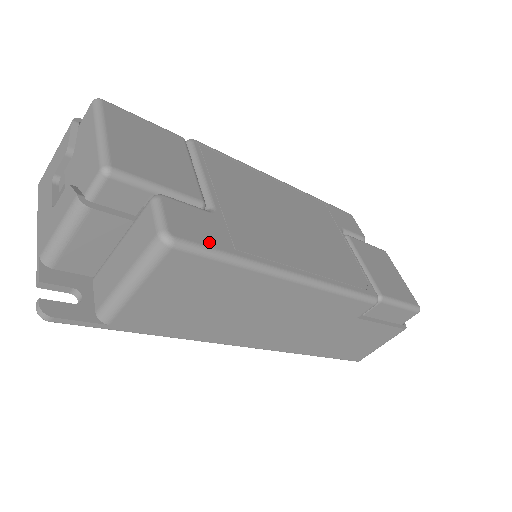
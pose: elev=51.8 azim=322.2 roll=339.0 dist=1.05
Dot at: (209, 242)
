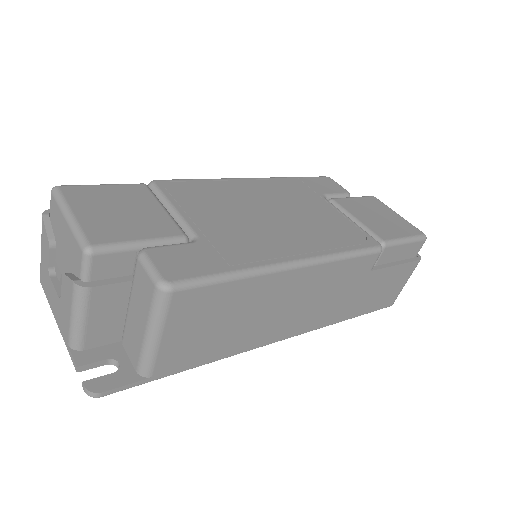
Dot at: (204, 271)
